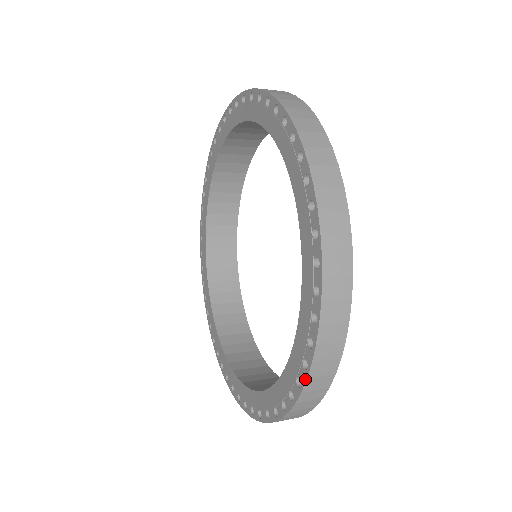
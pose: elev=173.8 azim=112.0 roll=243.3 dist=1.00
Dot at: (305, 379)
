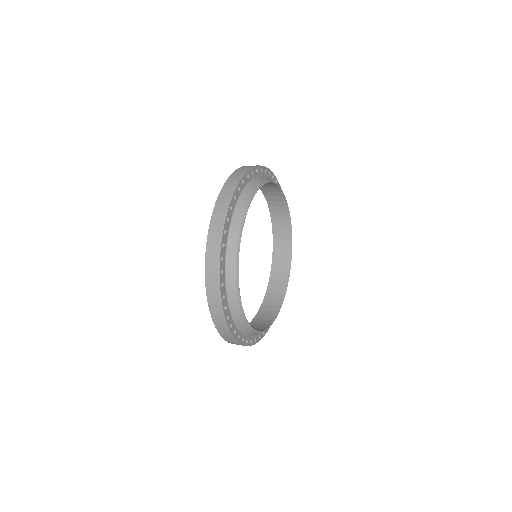
Dot at: (210, 223)
